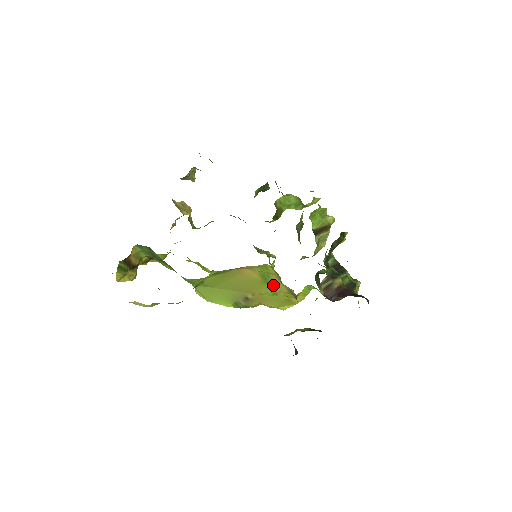
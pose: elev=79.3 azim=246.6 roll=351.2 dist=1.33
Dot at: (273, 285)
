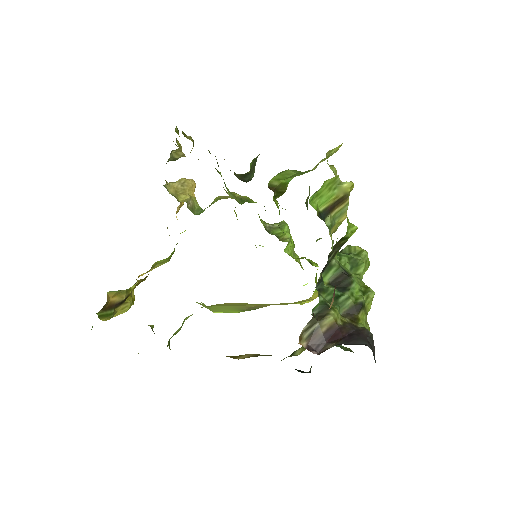
Dot at: occluded
